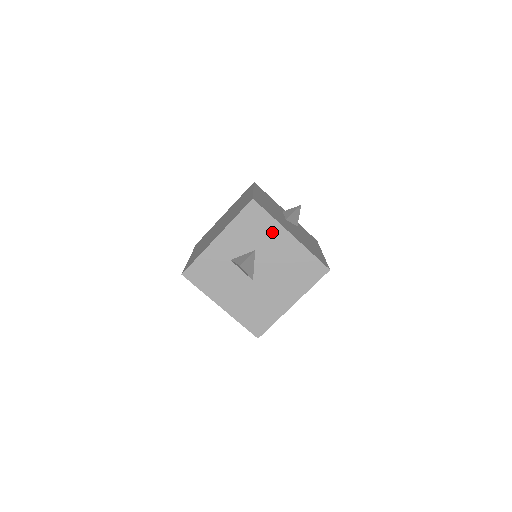
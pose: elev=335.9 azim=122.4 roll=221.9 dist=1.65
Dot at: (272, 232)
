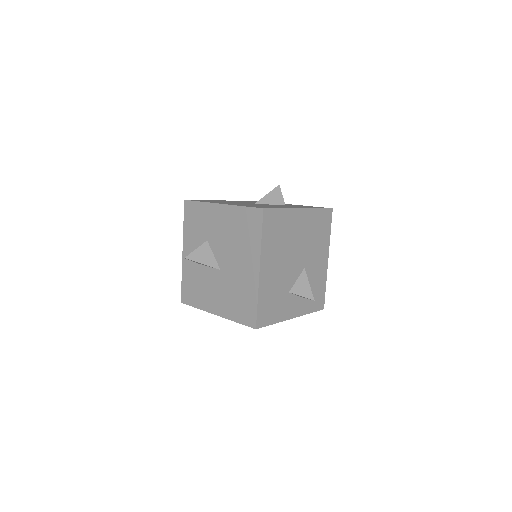
Dot at: (208, 214)
